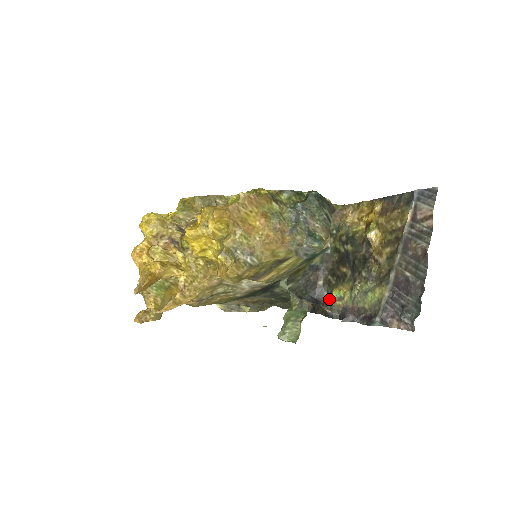
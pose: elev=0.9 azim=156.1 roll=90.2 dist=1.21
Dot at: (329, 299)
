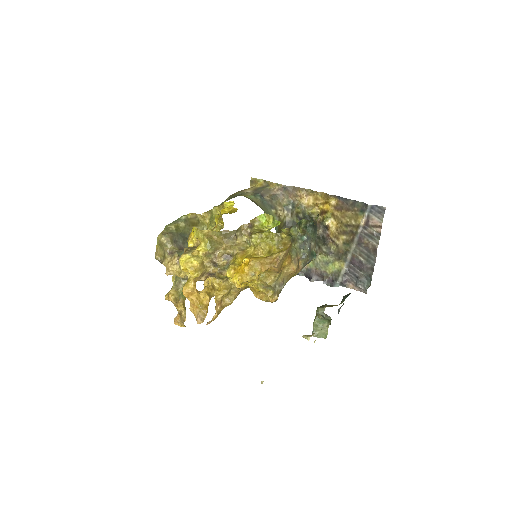
Dot at: occluded
